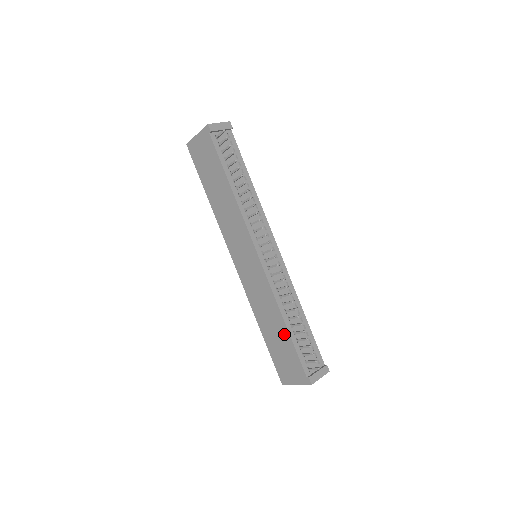
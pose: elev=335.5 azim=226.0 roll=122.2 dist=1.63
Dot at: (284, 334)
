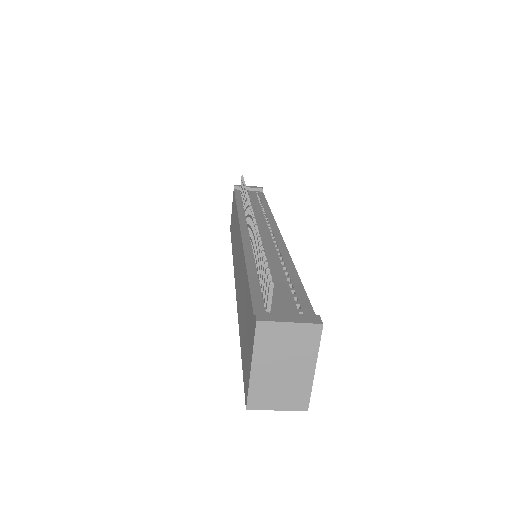
Dot at: (246, 288)
